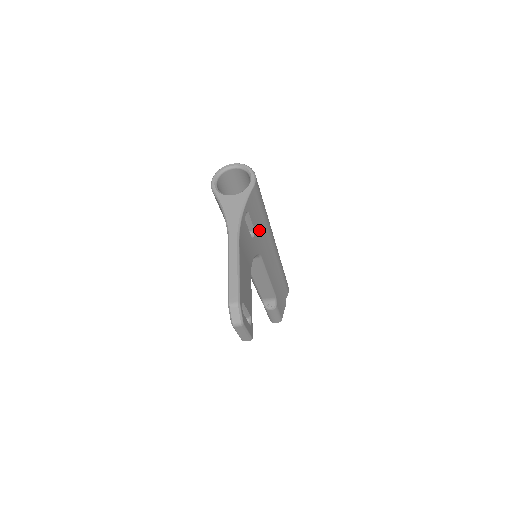
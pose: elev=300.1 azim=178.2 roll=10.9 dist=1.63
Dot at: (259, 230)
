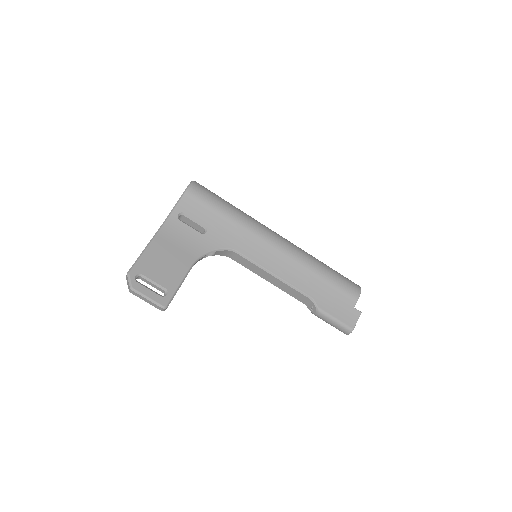
Dot at: (220, 227)
